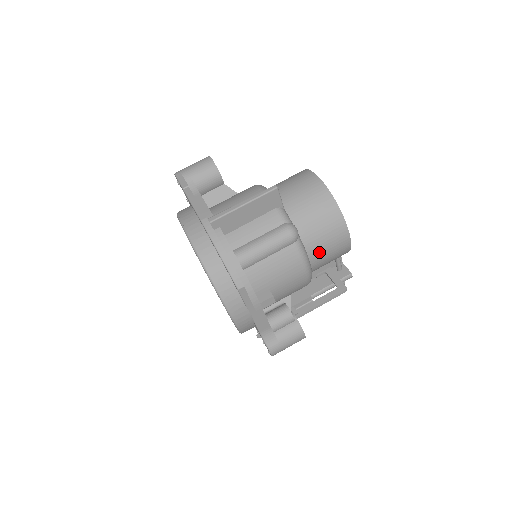
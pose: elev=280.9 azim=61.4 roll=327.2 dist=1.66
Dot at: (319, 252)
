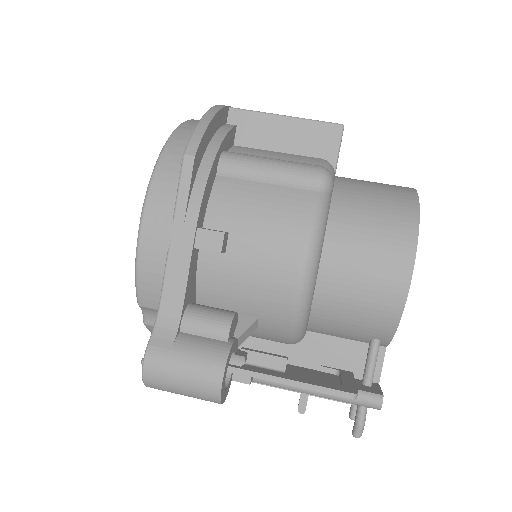
Dot at: (346, 253)
